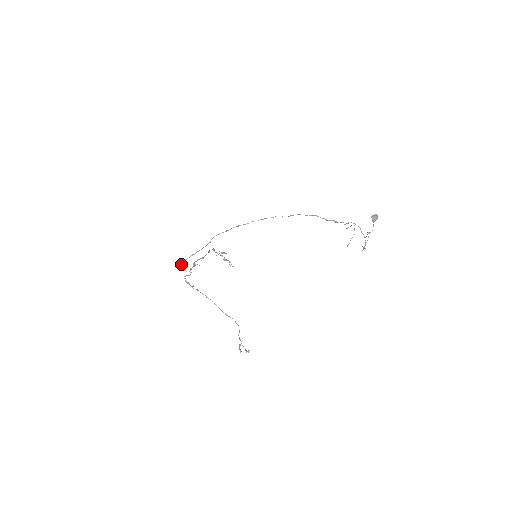
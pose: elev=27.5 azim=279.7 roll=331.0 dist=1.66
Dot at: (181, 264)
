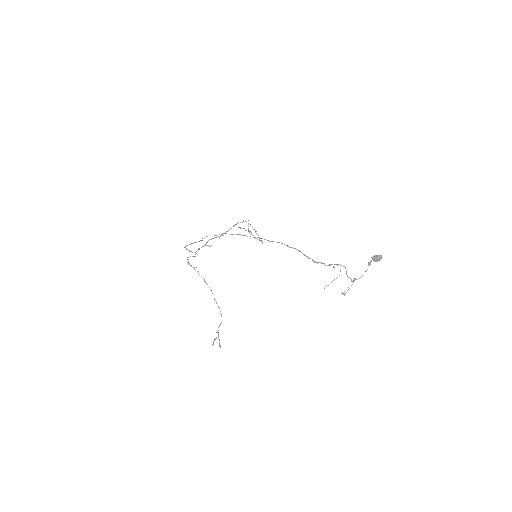
Dot at: (184, 247)
